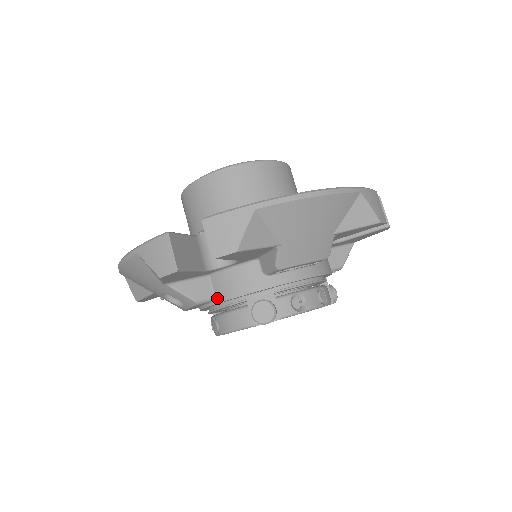
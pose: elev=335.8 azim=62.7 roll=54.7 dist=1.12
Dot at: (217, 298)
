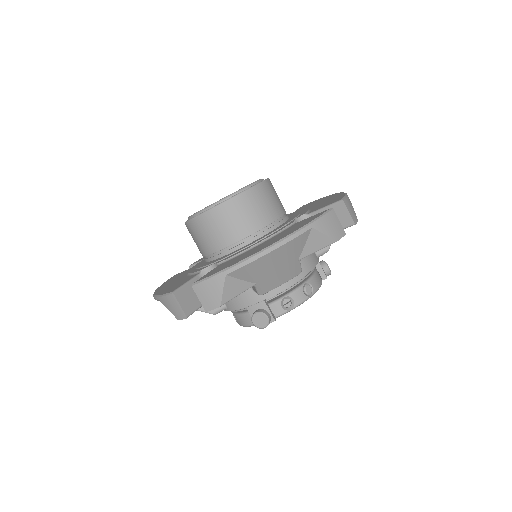
Dot at: (228, 308)
